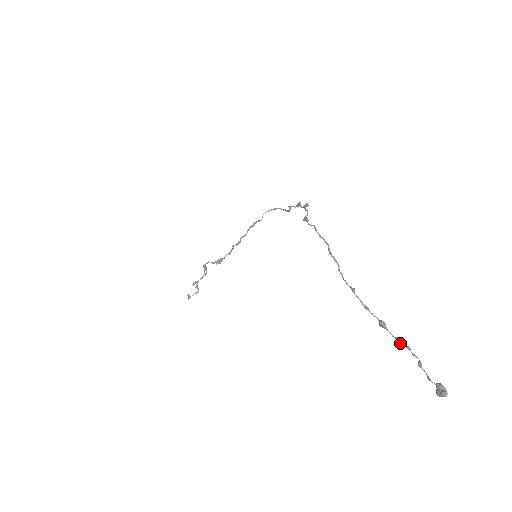
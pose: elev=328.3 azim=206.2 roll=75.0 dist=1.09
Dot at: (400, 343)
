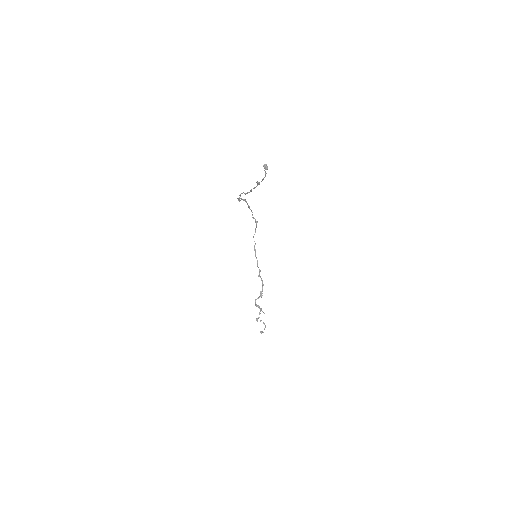
Dot at: (263, 179)
